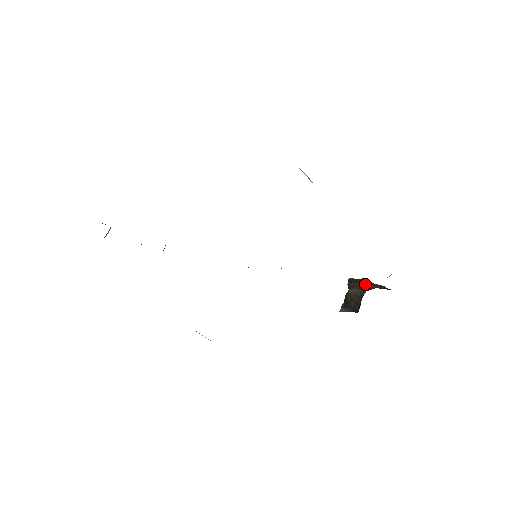
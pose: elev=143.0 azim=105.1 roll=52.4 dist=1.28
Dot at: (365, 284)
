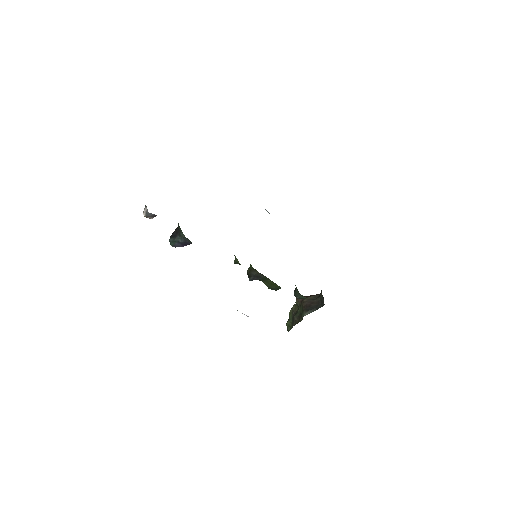
Dot at: (312, 295)
